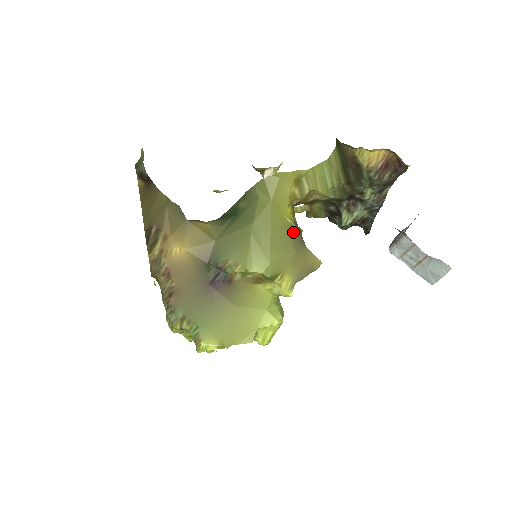
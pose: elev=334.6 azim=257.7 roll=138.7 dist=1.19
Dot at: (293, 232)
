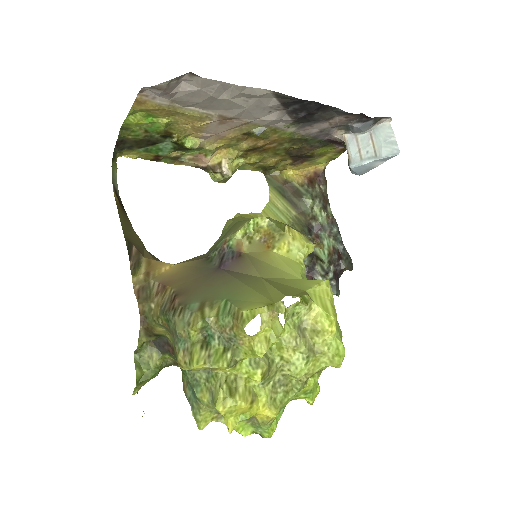
Dot at: occluded
